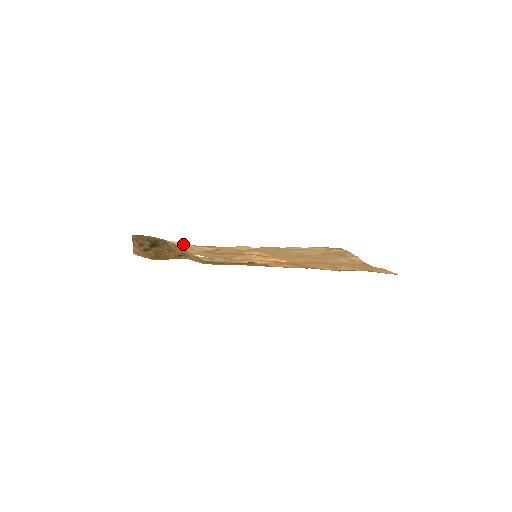
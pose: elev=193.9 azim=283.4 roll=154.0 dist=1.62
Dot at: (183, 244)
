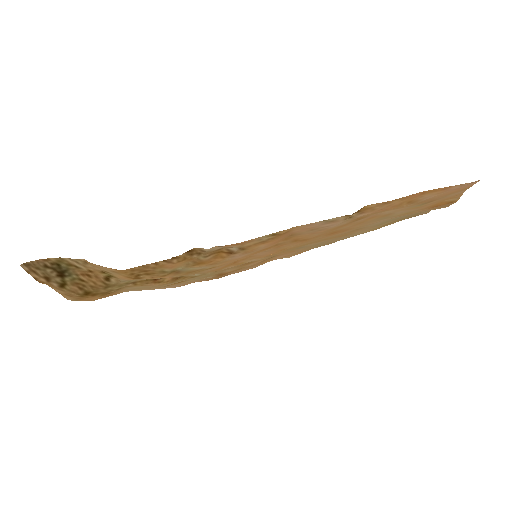
Dot at: occluded
